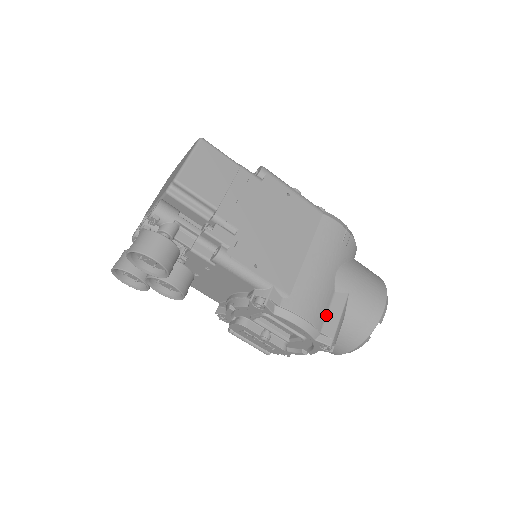
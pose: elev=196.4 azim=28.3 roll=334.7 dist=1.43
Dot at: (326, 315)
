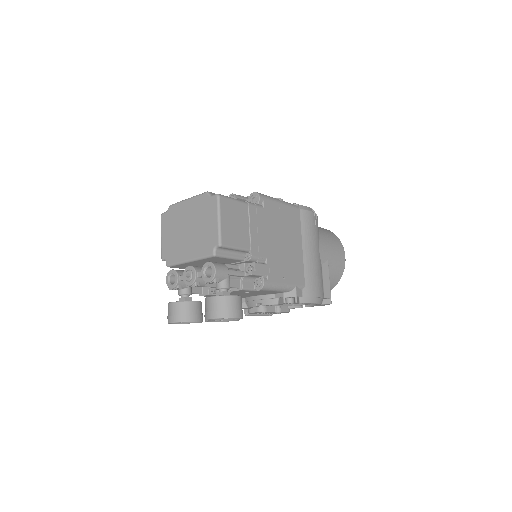
Dot at: (323, 284)
